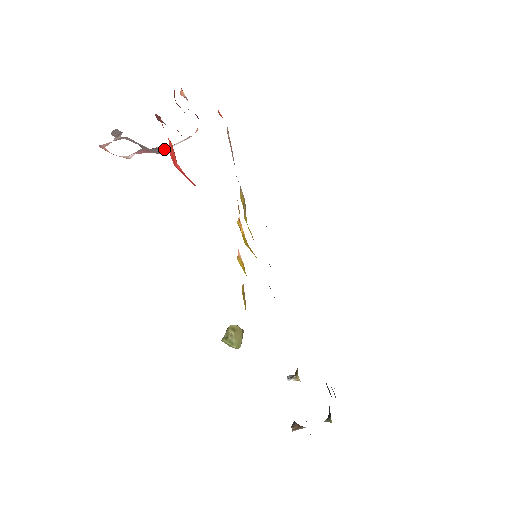
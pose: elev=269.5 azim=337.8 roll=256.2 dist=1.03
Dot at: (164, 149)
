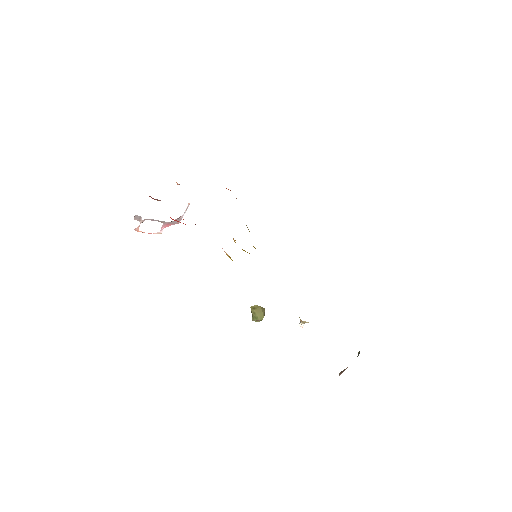
Dot at: (180, 219)
